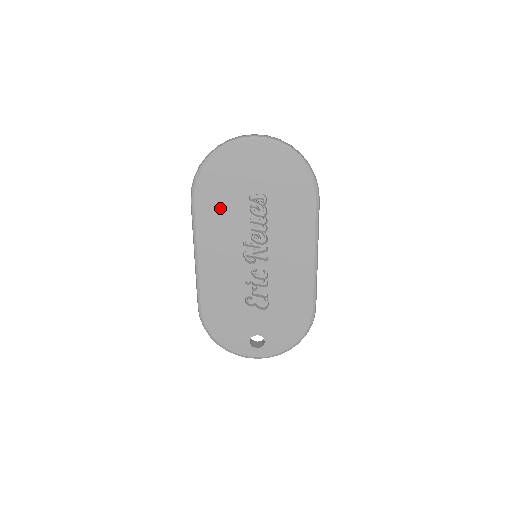
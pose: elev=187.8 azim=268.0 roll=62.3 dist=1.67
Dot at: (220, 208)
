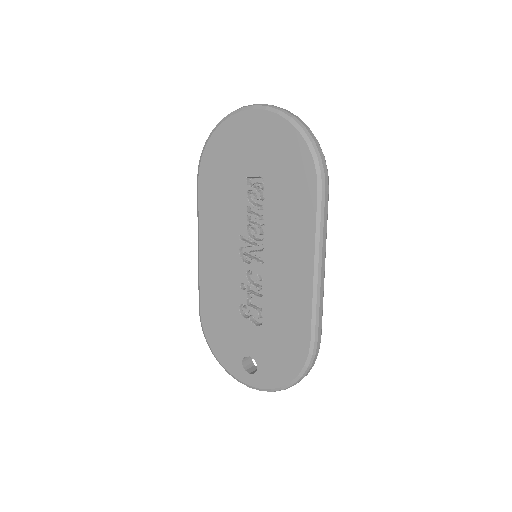
Dot at: (220, 191)
